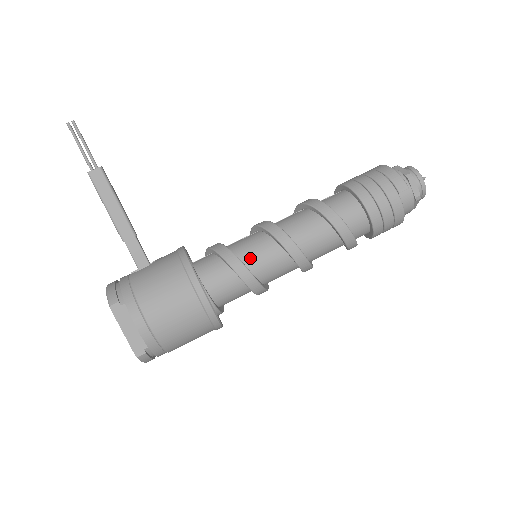
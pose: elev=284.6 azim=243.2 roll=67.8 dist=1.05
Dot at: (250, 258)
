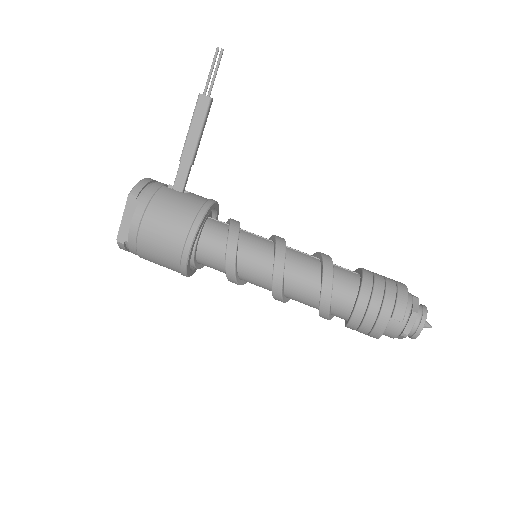
Dot at: (246, 254)
